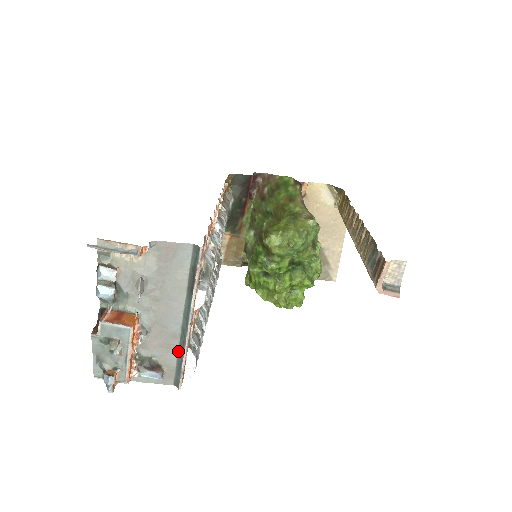
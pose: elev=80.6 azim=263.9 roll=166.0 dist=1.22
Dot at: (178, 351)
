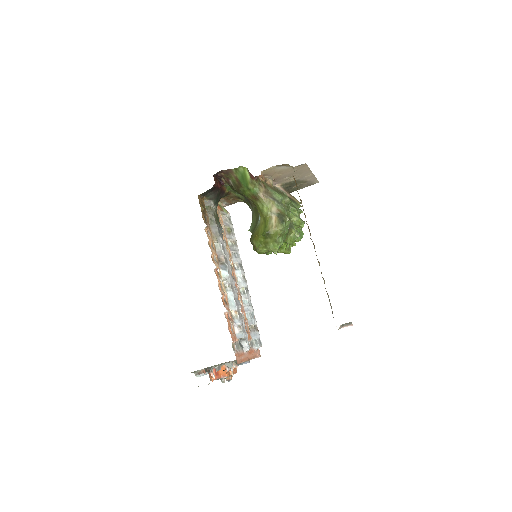
Dot at: occluded
